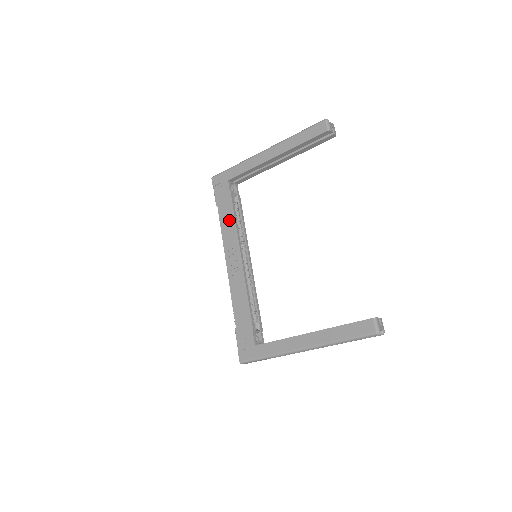
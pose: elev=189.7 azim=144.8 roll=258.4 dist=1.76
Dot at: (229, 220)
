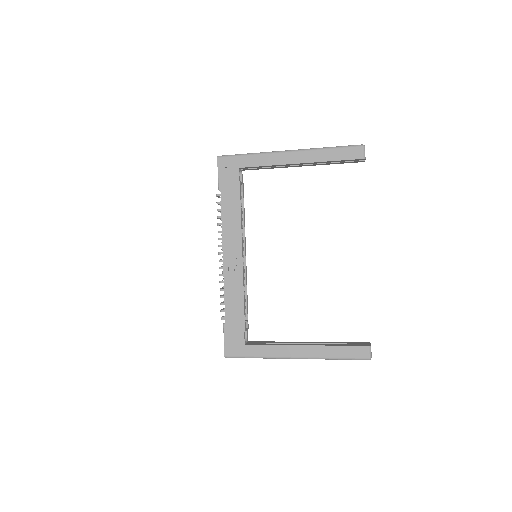
Dot at: (233, 212)
